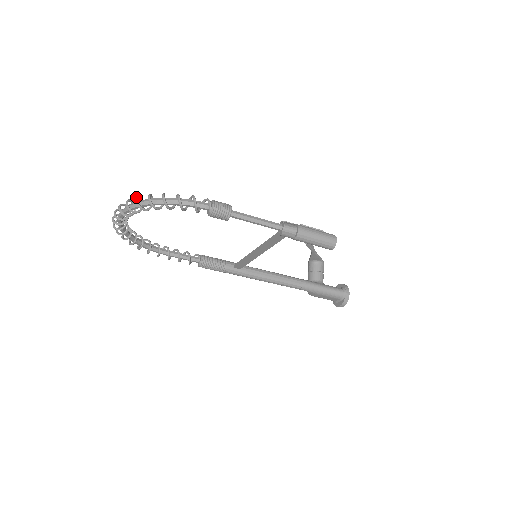
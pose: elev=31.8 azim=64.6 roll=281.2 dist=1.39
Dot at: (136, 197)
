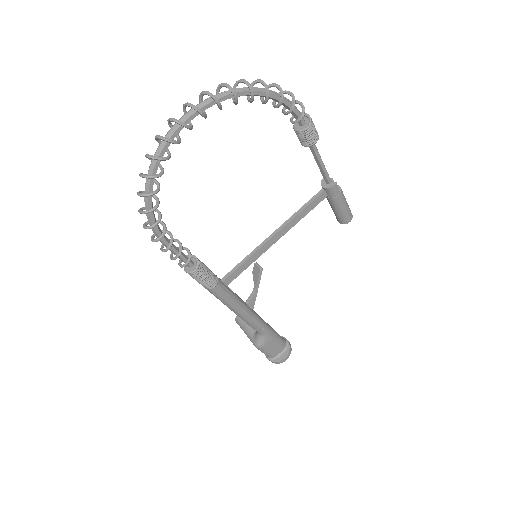
Dot at: (240, 79)
